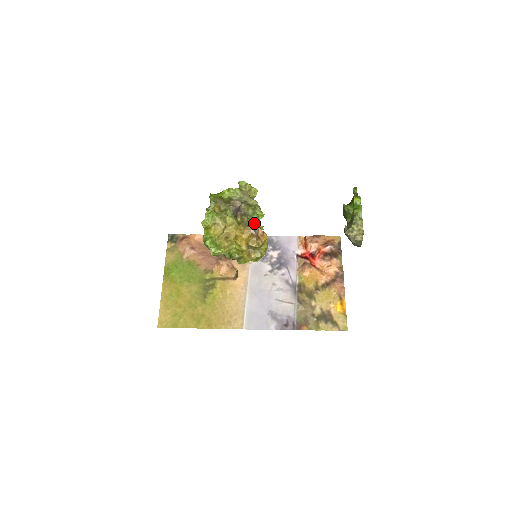
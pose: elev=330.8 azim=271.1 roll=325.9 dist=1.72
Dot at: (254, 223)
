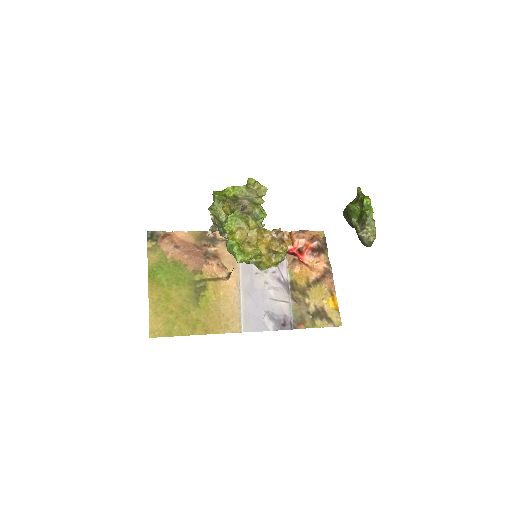
Dot at: (260, 223)
